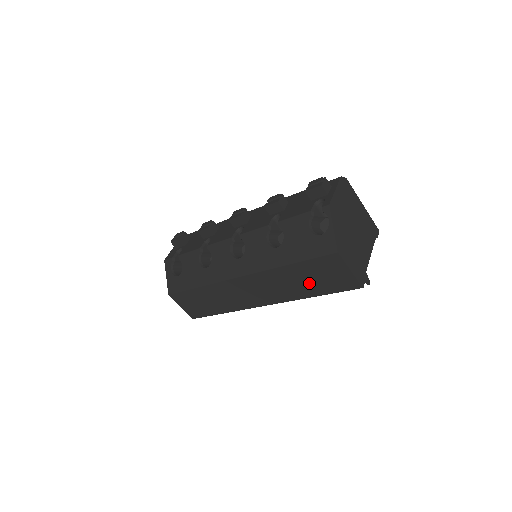
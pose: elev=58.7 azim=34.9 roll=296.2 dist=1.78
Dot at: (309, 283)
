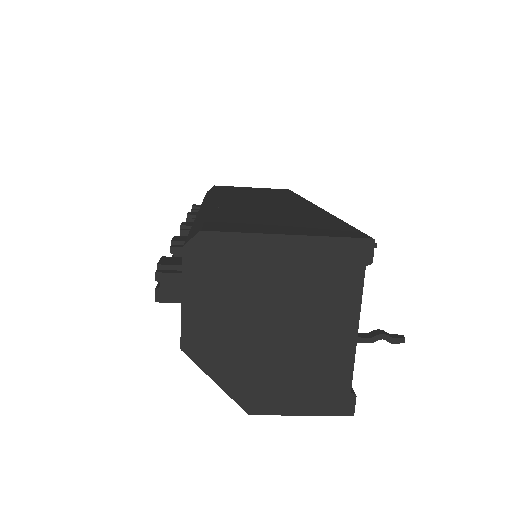
Dot at: occluded
